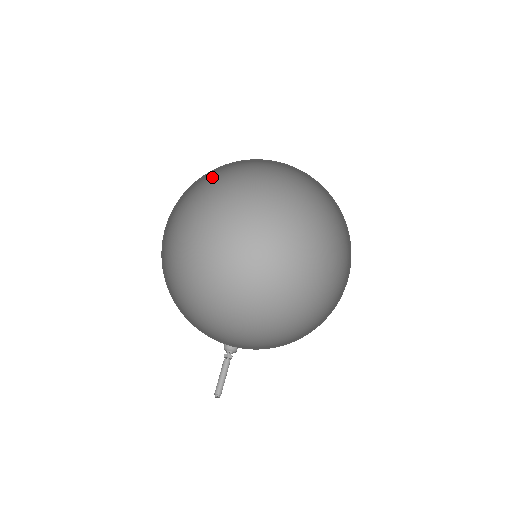
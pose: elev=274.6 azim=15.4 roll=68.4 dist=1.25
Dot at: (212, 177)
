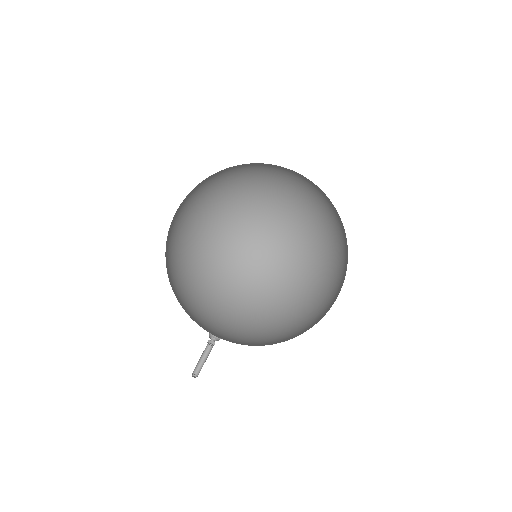
Dot at: (231, 171)
